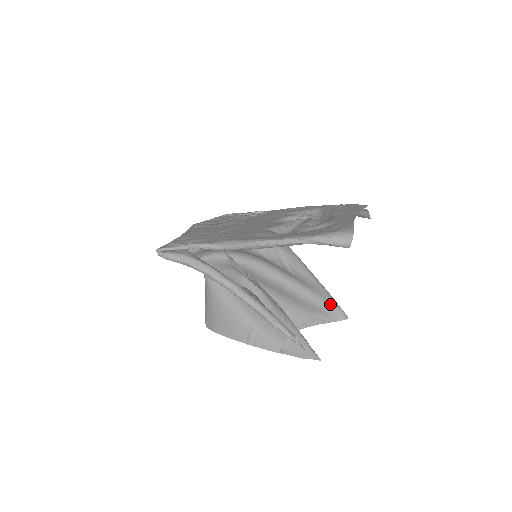
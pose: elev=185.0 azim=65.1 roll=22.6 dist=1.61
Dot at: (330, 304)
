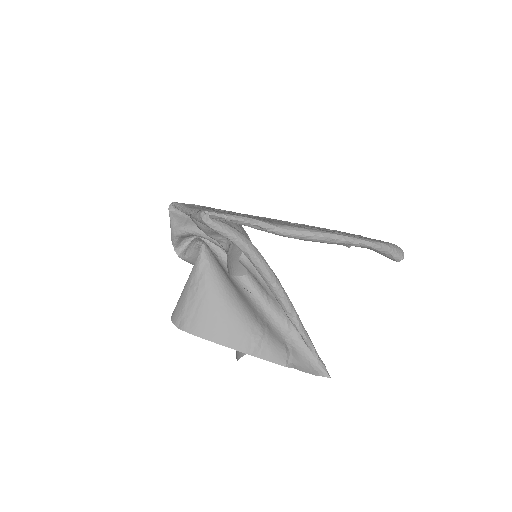
Dot at: occluded
